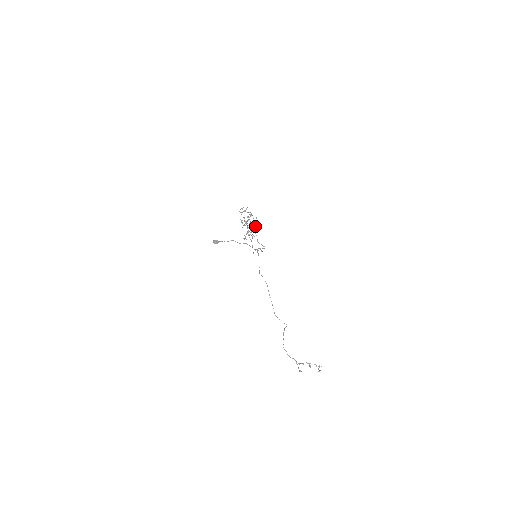
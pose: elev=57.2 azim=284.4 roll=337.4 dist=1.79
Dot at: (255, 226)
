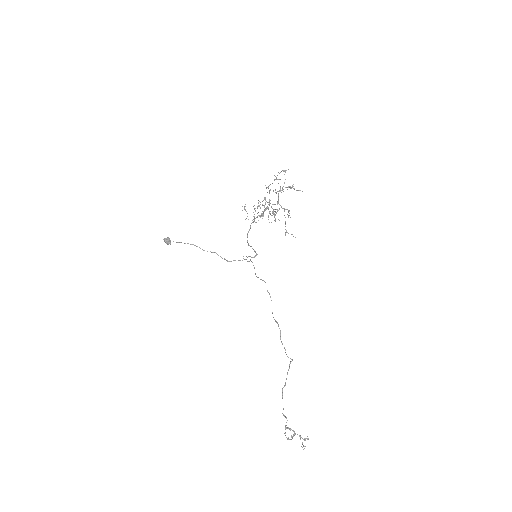
Dot at: occluded
